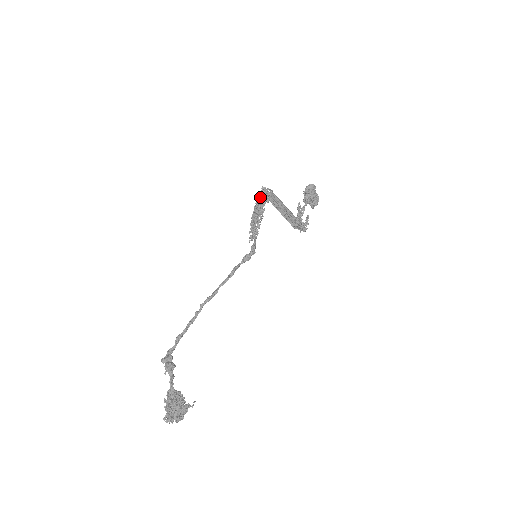
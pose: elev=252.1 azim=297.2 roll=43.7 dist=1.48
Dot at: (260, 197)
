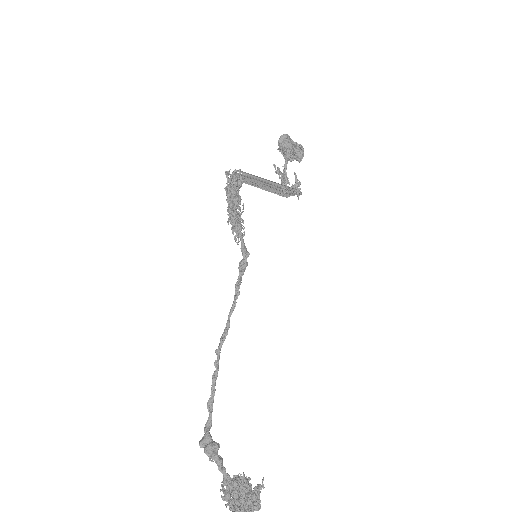
Dot at: occluded
